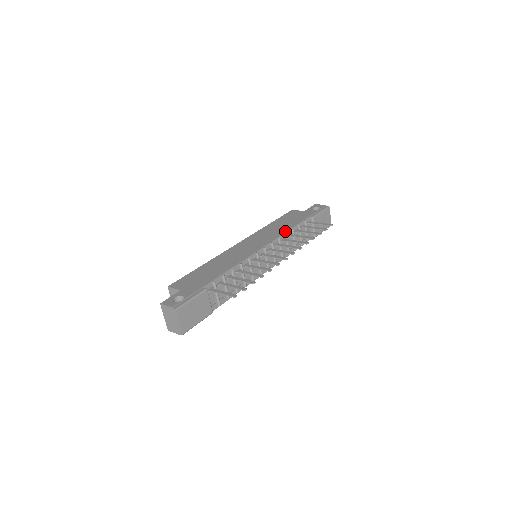
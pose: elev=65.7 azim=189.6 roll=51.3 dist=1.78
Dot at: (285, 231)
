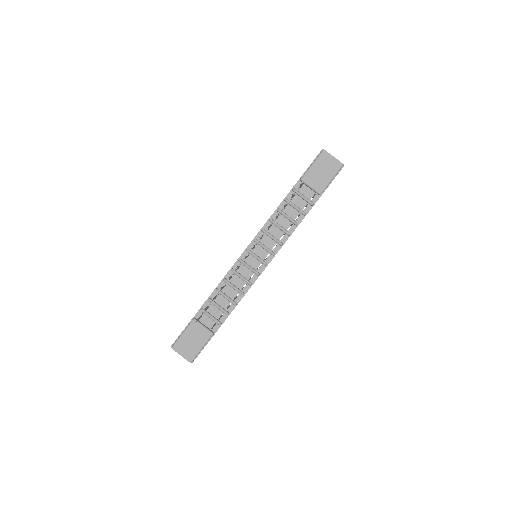
Dot at: (270, 216)
